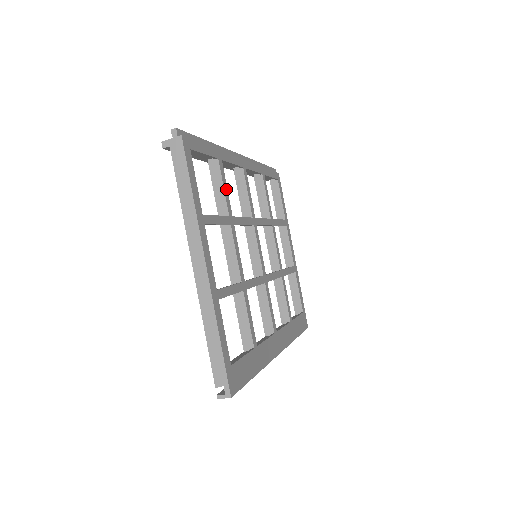
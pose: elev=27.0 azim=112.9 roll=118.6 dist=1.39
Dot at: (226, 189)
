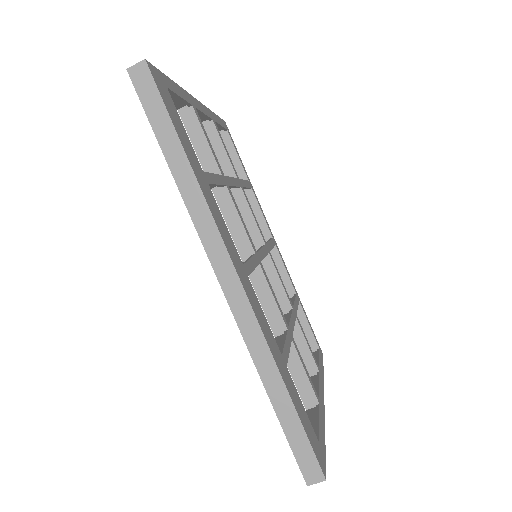
Dot at: (246, 185)
